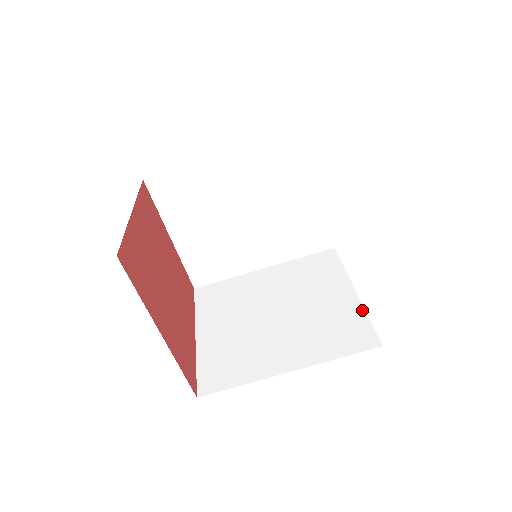
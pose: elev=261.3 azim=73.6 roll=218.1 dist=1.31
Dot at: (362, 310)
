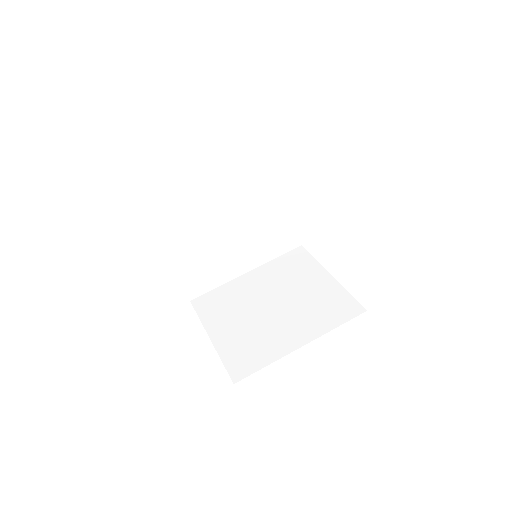
Dot at: occluded
